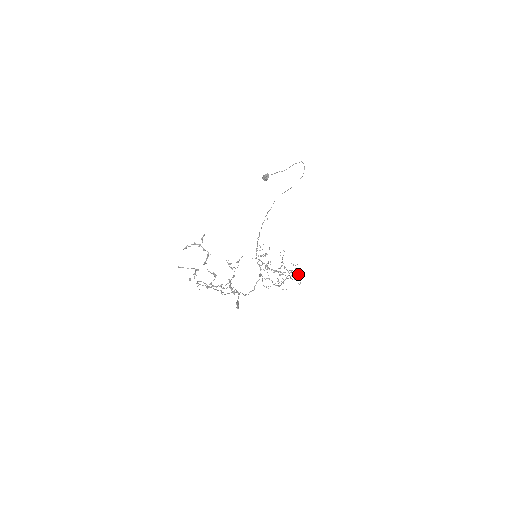
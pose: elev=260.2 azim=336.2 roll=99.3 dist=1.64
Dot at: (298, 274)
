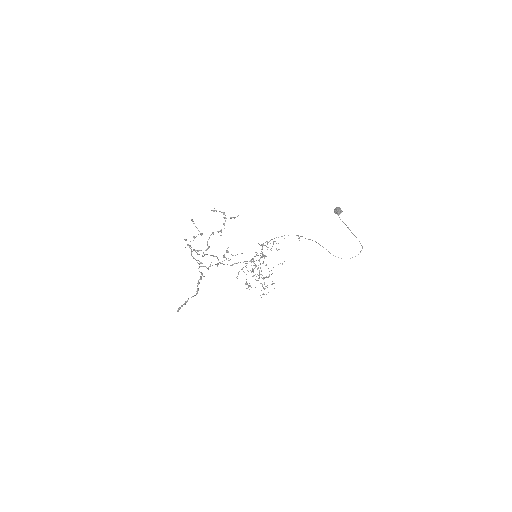
Dot at: occluded
